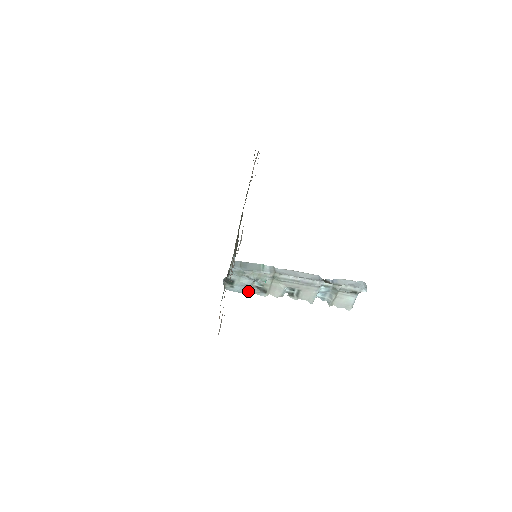
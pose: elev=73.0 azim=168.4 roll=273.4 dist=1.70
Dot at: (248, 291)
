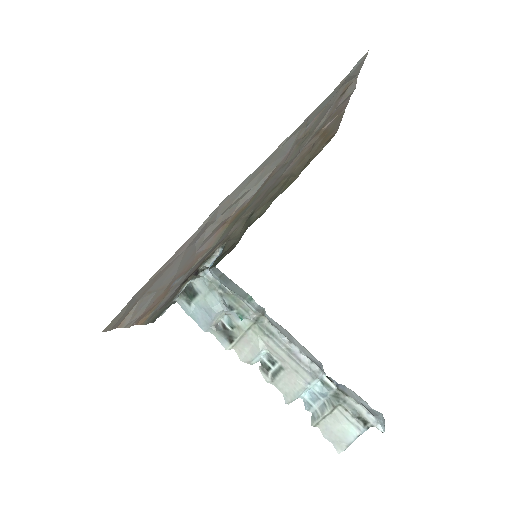
Dot at: (207, 324)
